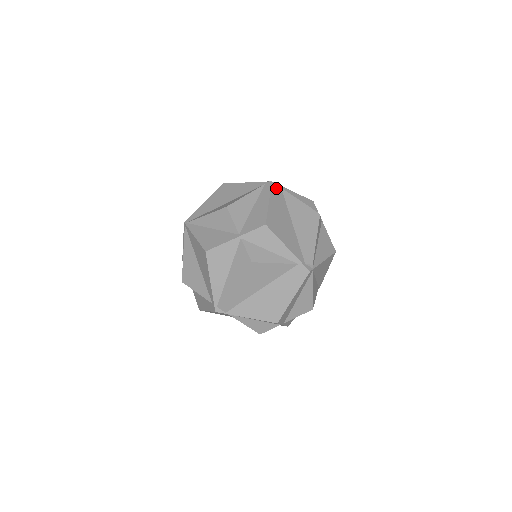
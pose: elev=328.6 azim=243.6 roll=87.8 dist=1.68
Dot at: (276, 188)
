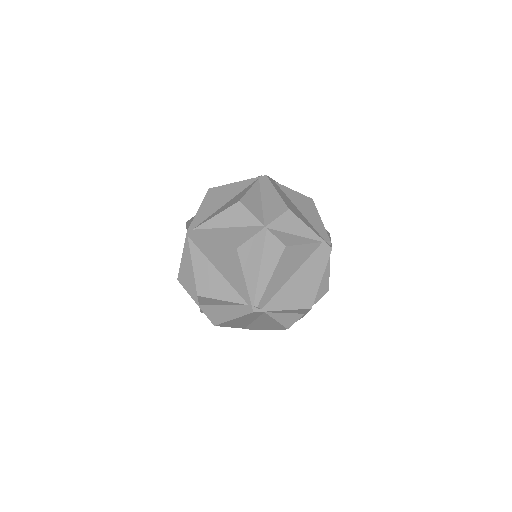
Dot at: (255, 313)
